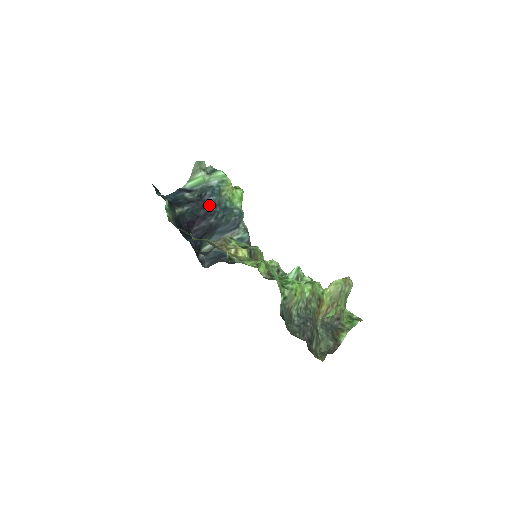
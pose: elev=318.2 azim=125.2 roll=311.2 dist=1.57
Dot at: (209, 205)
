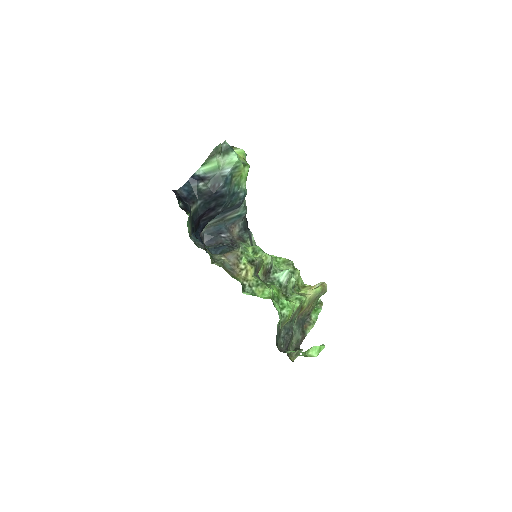
Dot at: (220, 196)
